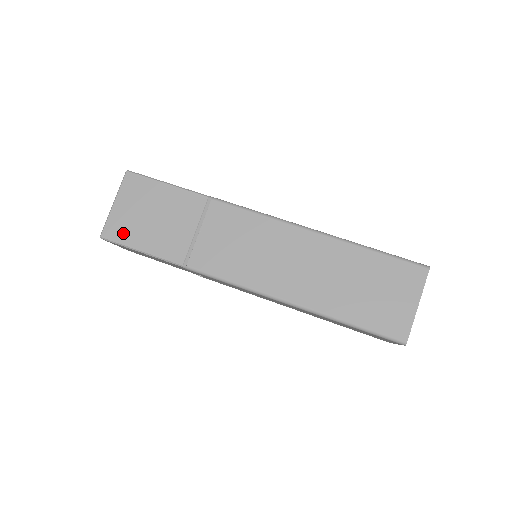
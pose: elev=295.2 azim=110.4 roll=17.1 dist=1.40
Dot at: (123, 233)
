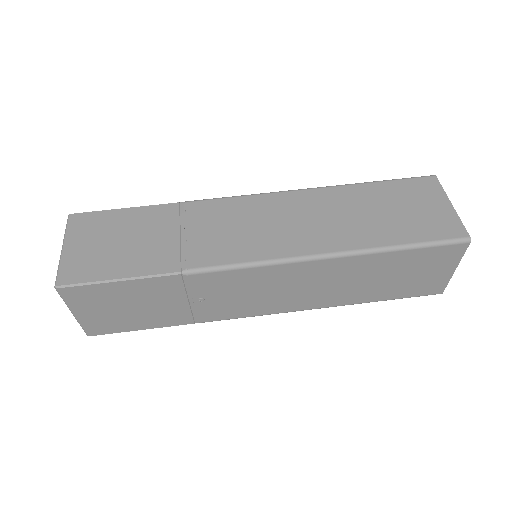
Dot at: (87, 270)
